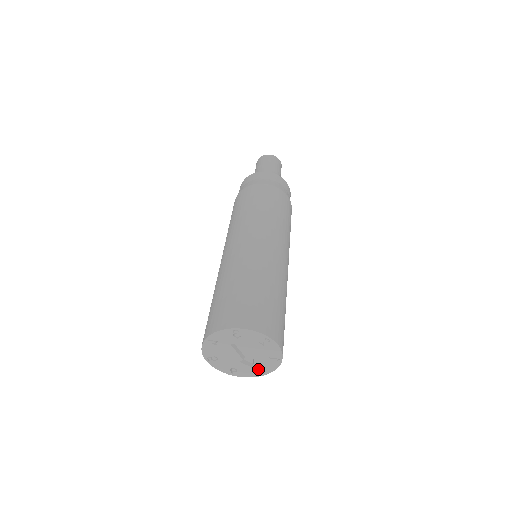
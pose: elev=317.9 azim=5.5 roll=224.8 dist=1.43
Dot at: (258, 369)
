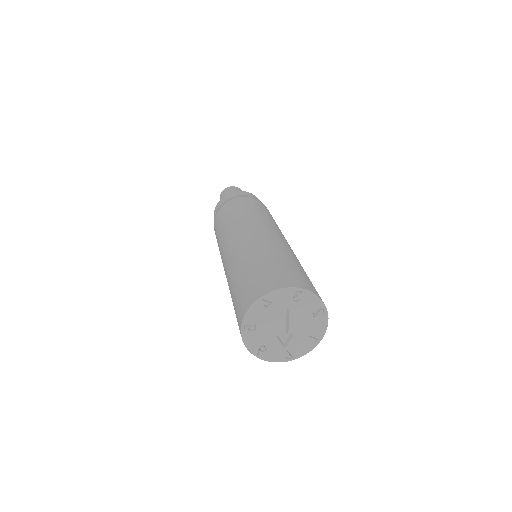
Dot at: (289, 351)
